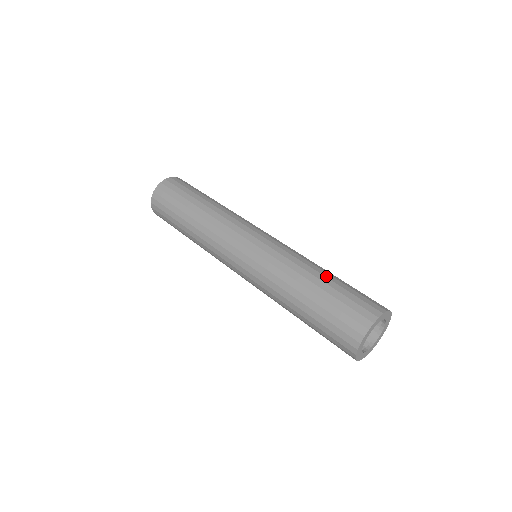
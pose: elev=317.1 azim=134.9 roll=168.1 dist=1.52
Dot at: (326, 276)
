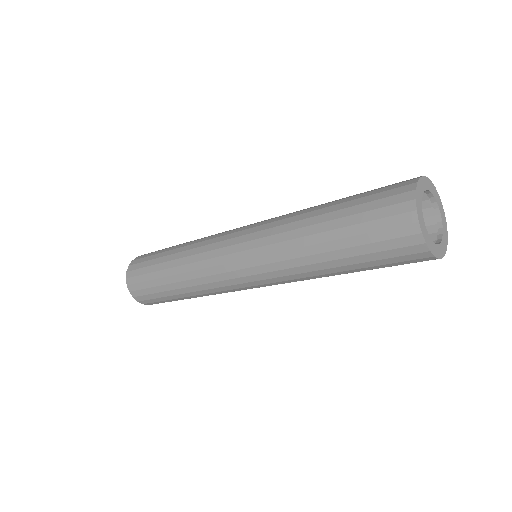
Dot at: occluded
